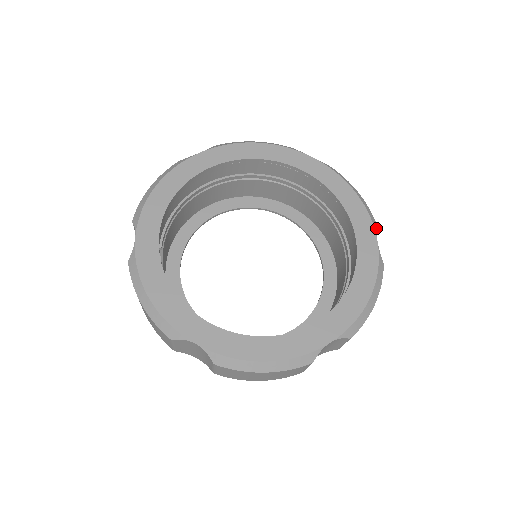
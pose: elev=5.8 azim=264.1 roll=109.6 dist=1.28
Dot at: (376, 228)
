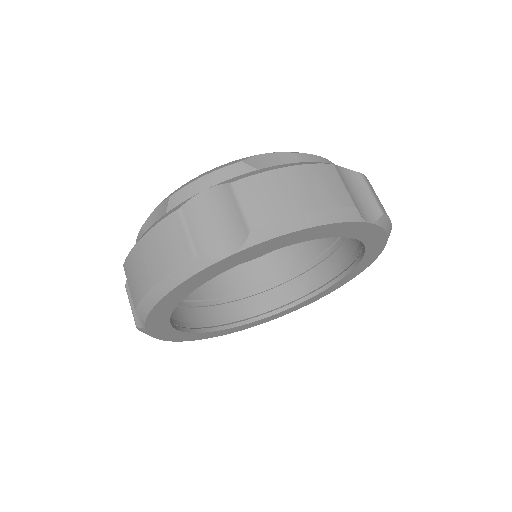
Dot at: occluded
